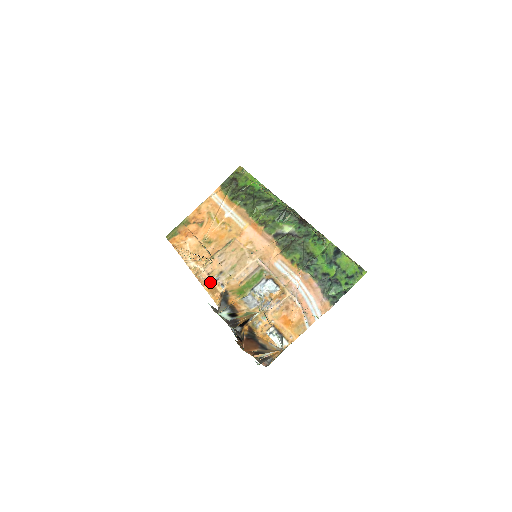
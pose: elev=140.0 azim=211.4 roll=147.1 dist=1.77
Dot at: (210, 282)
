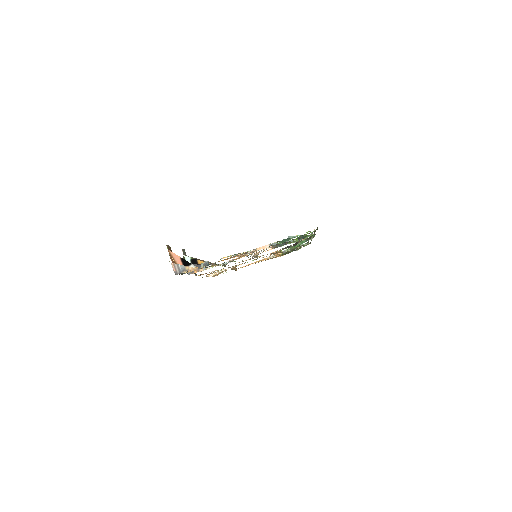
Dot at: (210, 273)
